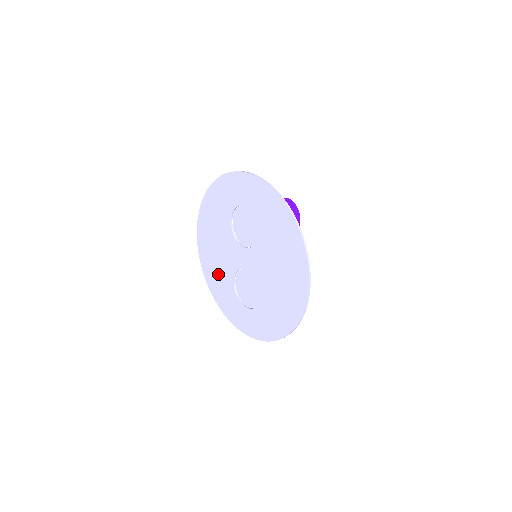
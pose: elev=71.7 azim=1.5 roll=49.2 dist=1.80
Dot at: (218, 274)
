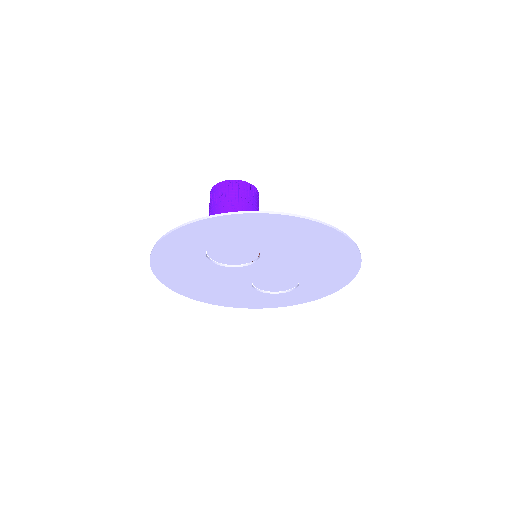
Dot at: (229, 295)
